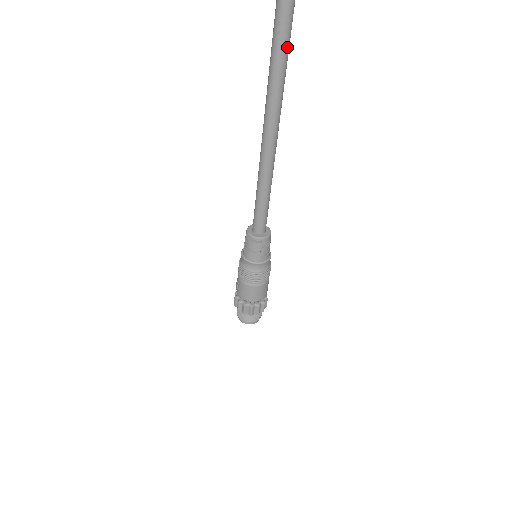
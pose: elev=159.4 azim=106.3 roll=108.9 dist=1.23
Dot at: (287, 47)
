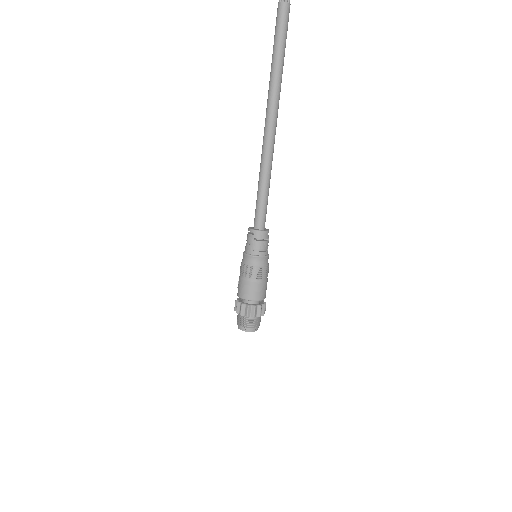
Dot at: (278, 73)
